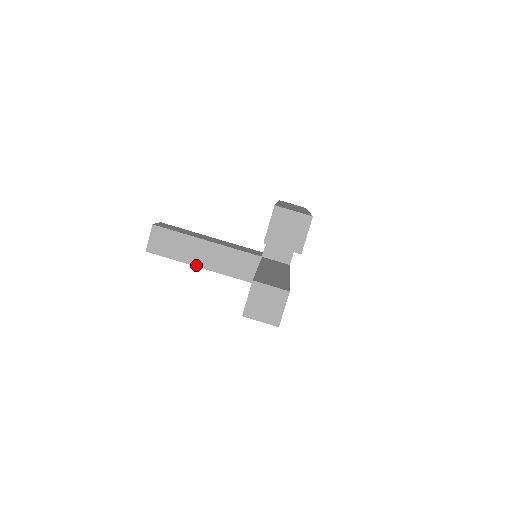
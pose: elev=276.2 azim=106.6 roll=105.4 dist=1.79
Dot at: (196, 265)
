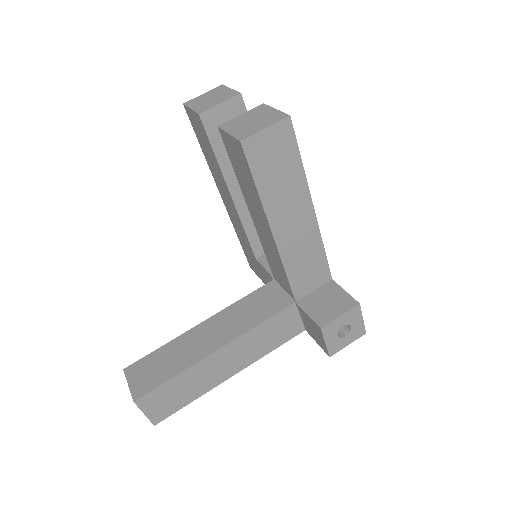
Dot at: (211, 352)
